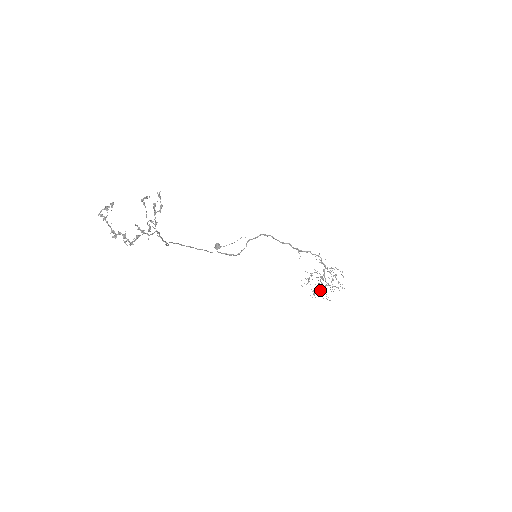
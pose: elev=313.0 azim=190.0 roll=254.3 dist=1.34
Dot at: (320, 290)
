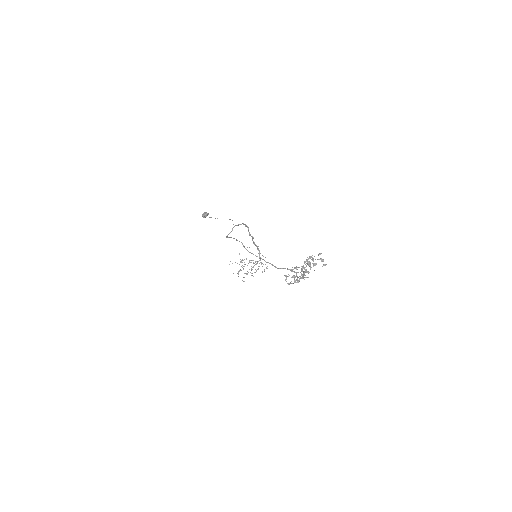
Dot at: occluded
